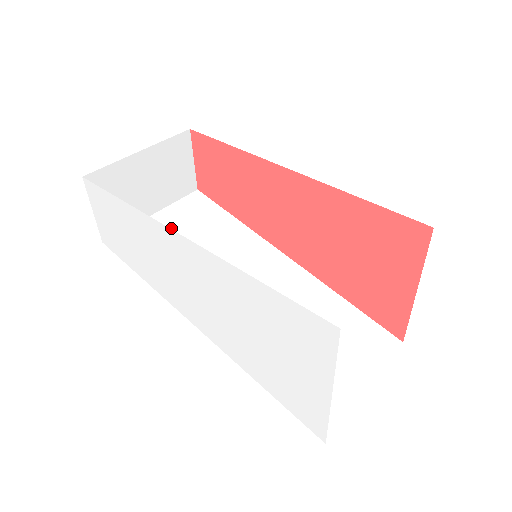
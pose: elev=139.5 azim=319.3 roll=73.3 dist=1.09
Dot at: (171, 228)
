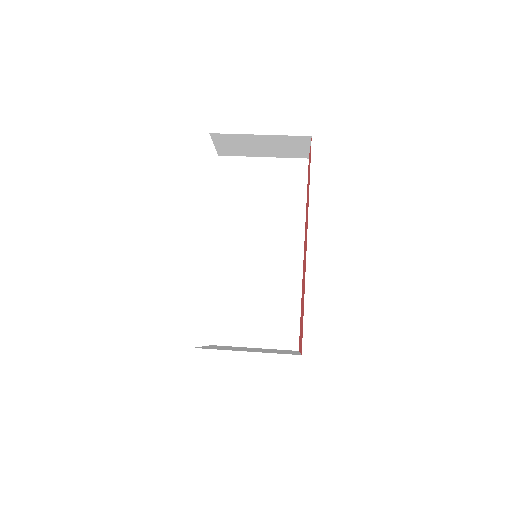
Dot at: (262, 177)
